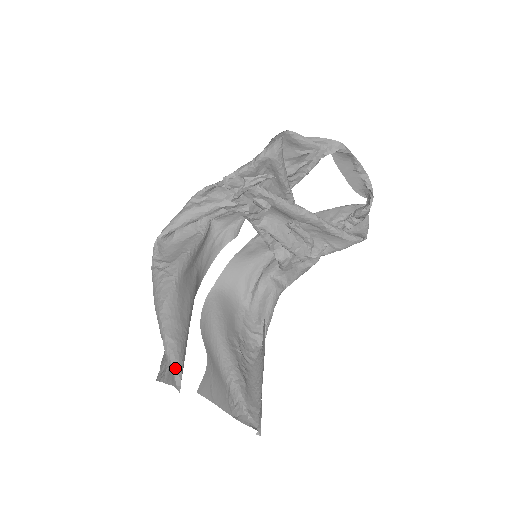
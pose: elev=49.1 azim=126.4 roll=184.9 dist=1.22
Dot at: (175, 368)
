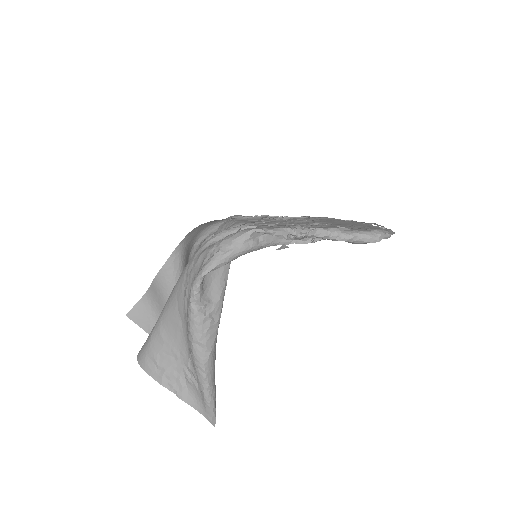
Dot at: (213, 411)
